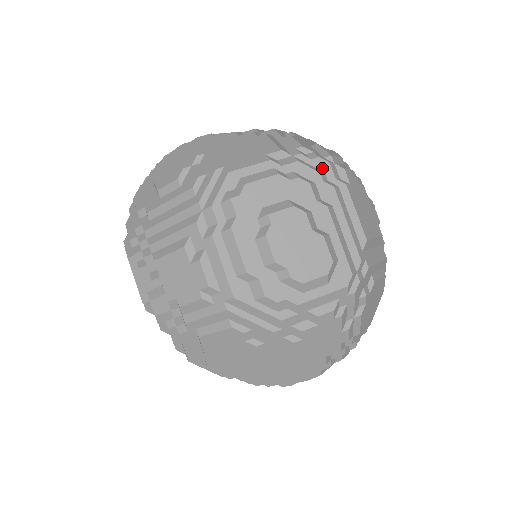
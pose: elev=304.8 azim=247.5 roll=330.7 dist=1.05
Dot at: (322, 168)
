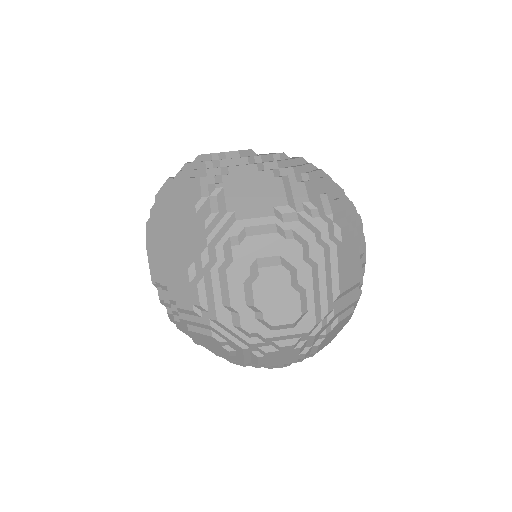
Dot at: (320, 227)
